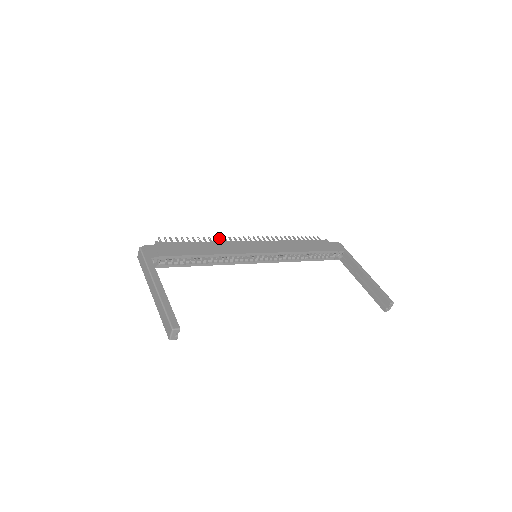
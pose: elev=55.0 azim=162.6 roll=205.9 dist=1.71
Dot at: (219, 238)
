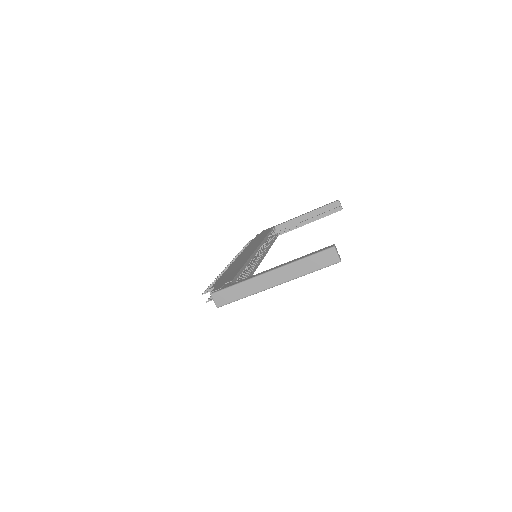
Dot at: (224, 270)
